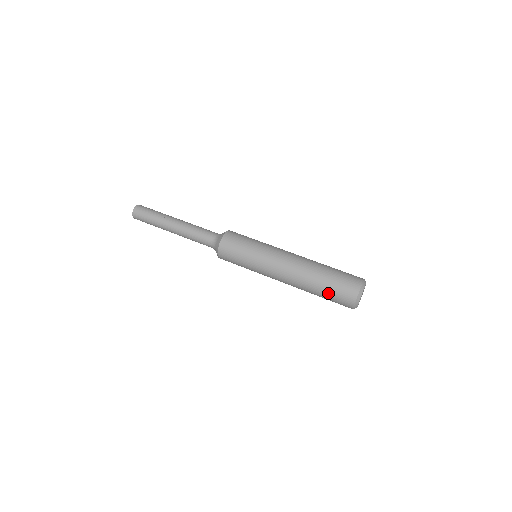
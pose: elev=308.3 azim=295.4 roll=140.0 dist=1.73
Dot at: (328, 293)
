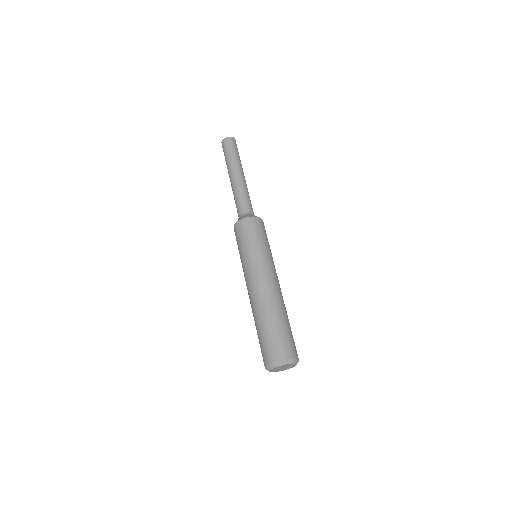
Dot at: (265, 334)
